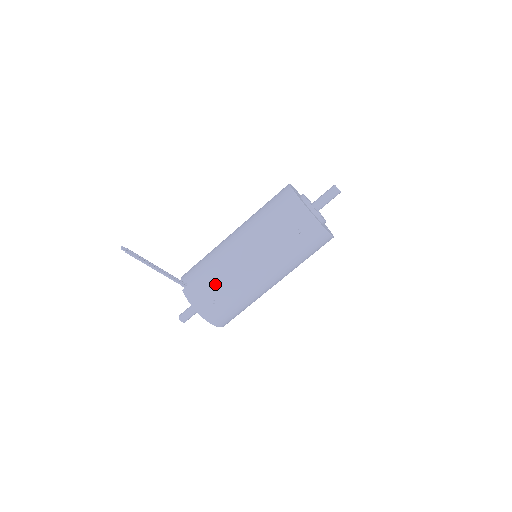
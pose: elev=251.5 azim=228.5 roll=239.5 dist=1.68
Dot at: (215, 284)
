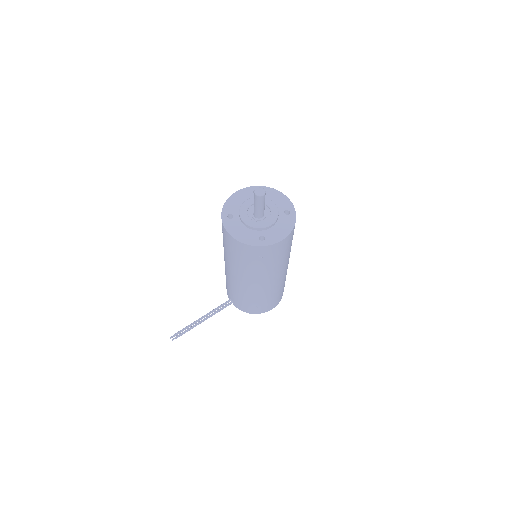
Dot at: (246, 301)
